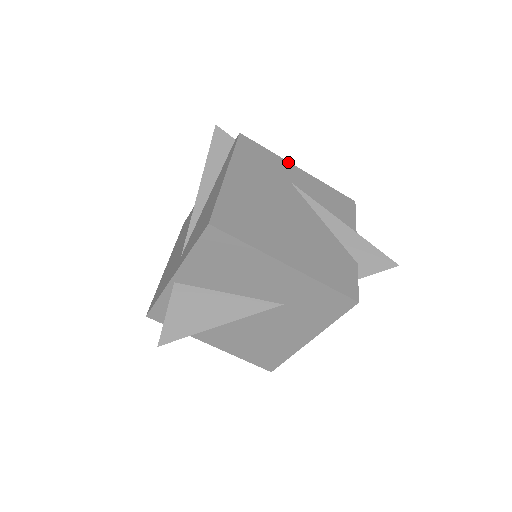
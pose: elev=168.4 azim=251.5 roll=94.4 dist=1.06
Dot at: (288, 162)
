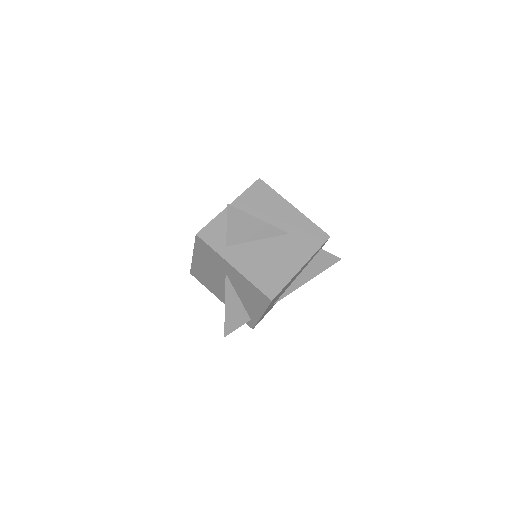
Dot at: occluded
